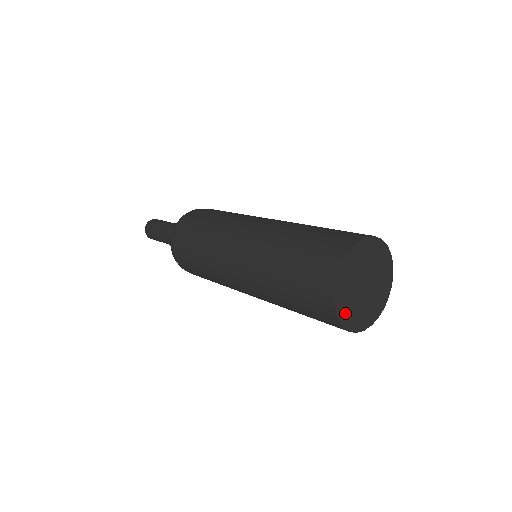
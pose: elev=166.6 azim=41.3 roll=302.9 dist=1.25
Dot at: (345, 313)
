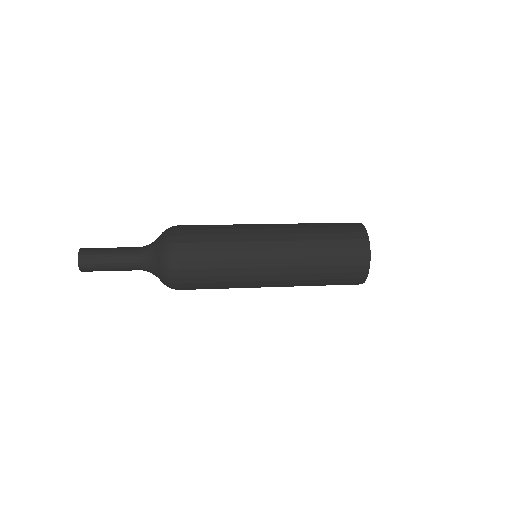
Dot at: occluded
